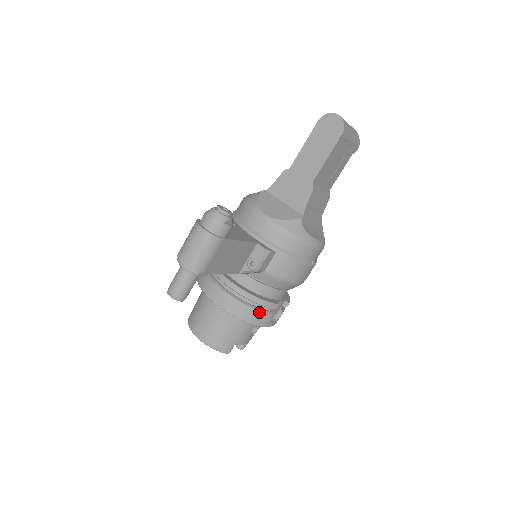
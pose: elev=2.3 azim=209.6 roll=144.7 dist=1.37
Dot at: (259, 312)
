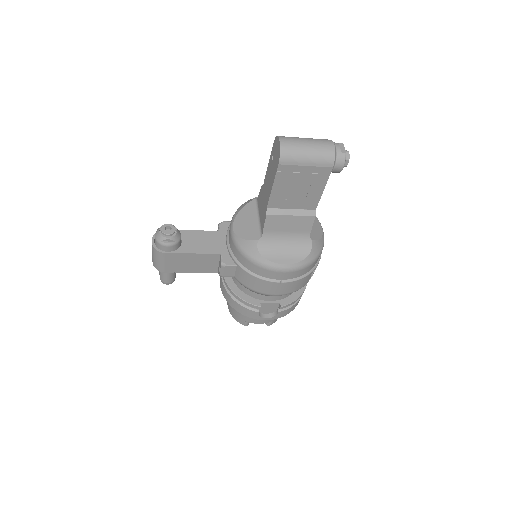
Dot at: (243, 307)
